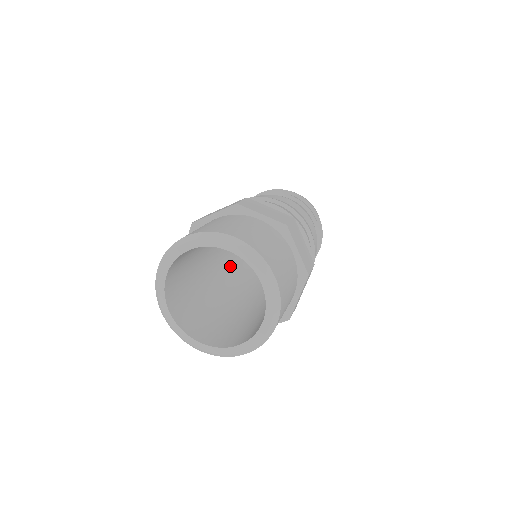
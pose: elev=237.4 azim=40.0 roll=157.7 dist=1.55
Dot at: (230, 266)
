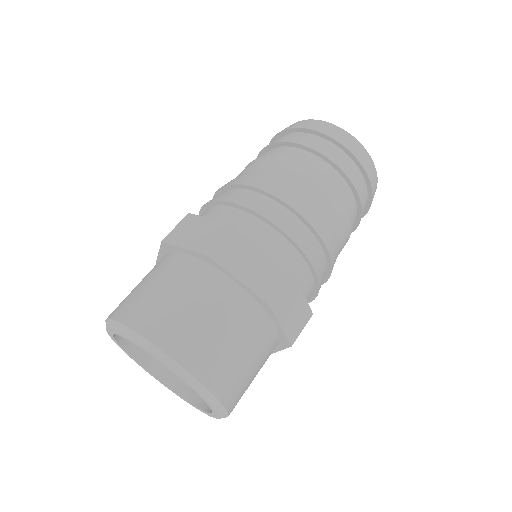
Dot at: occluded
